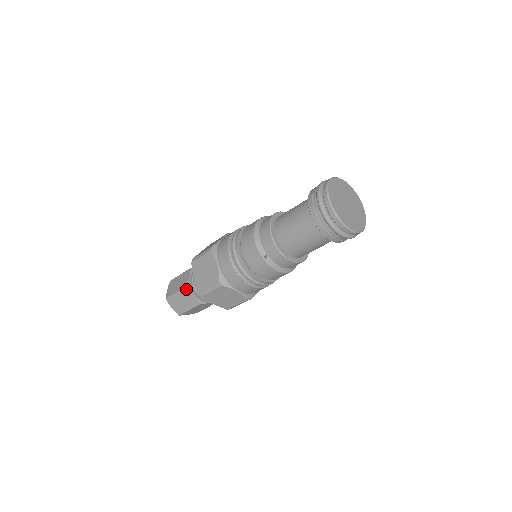
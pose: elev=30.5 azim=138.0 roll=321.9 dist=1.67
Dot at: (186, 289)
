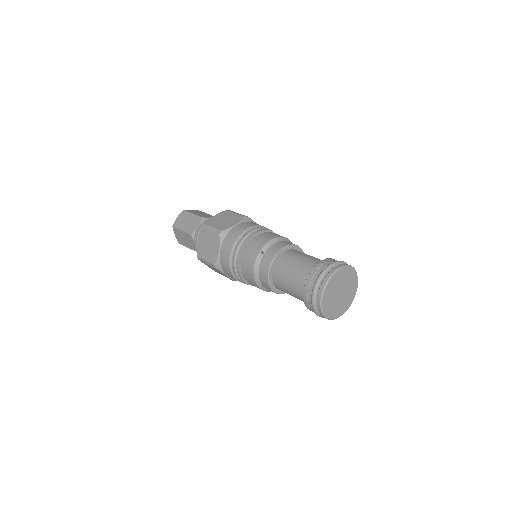
Dot at: occluded
